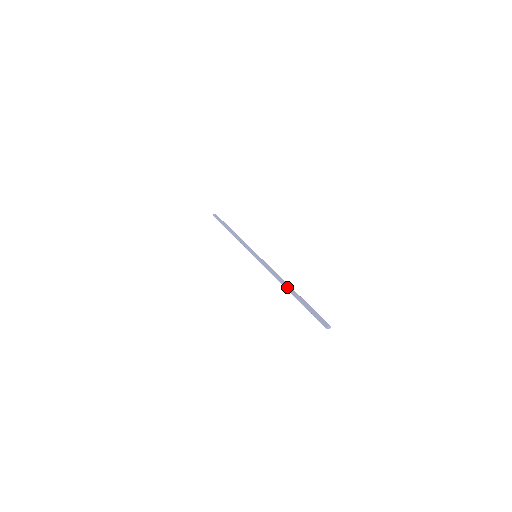
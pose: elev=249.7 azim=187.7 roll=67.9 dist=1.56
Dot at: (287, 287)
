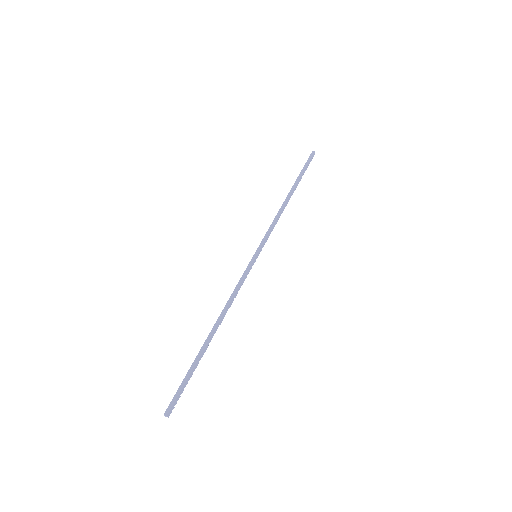
Dot at: occluded
